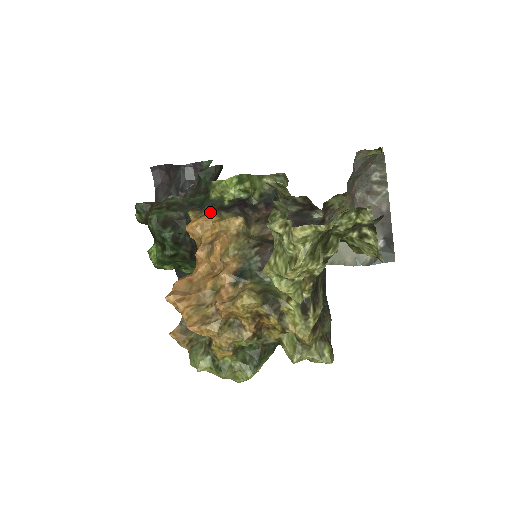
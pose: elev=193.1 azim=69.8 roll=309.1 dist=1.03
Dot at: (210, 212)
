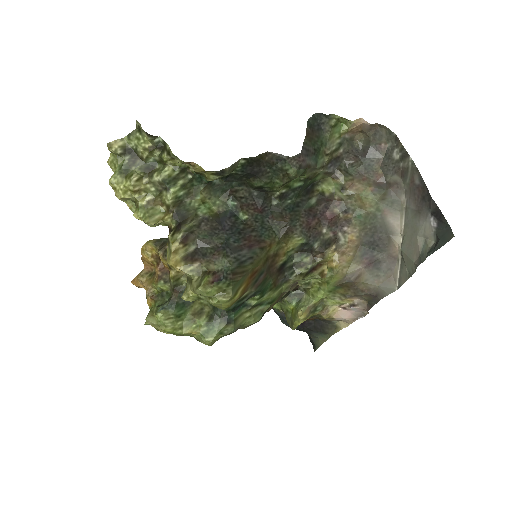
Dot at: occluded
